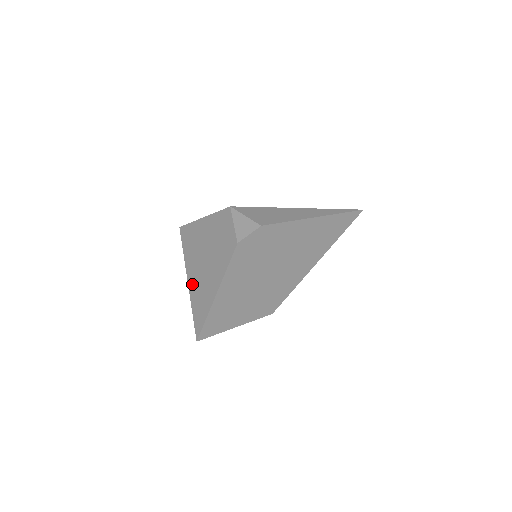
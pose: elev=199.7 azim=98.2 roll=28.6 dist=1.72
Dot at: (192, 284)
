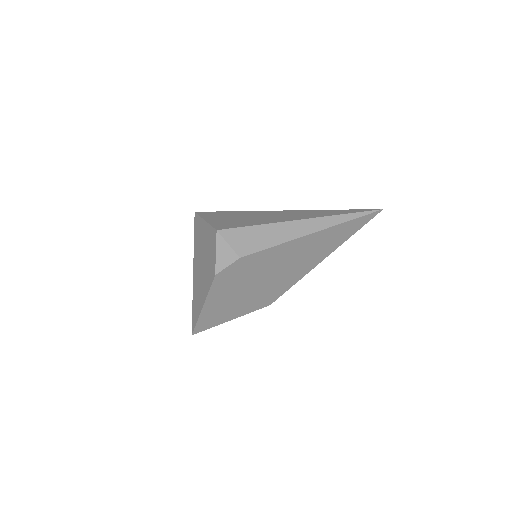
Dot at: (194, 281)
